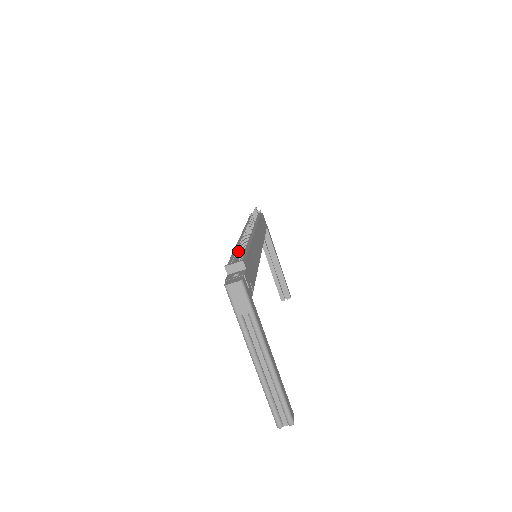
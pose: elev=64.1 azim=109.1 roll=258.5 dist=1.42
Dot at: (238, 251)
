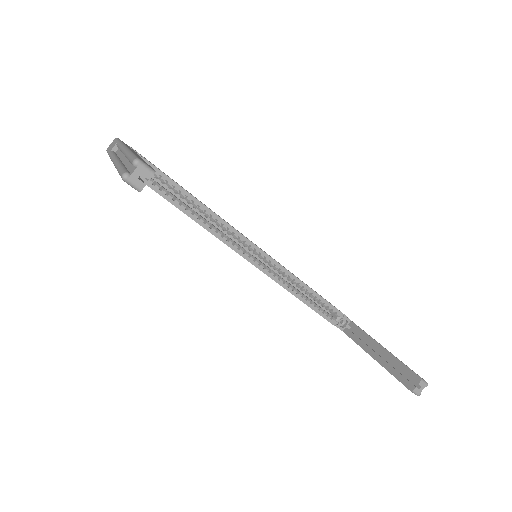
Dot at: occluded
